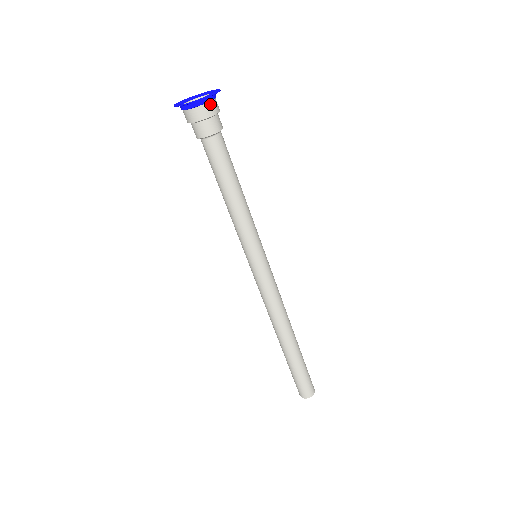
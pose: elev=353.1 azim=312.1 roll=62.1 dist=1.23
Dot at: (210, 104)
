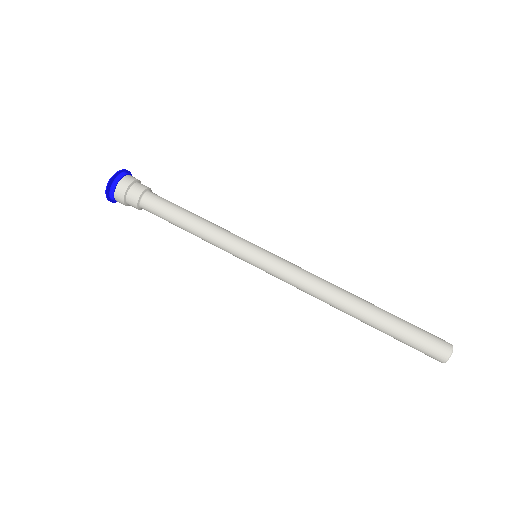
Dot at: (117, 189)
